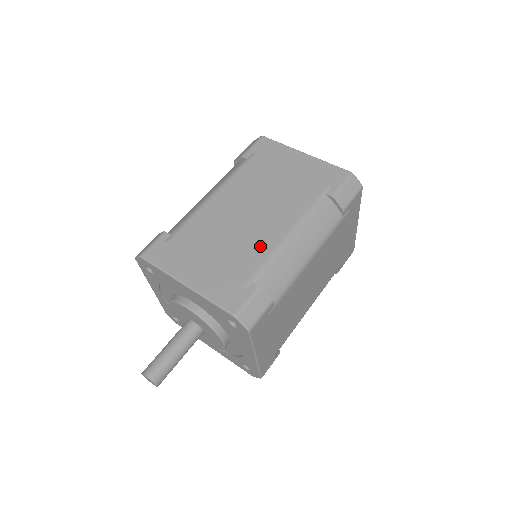
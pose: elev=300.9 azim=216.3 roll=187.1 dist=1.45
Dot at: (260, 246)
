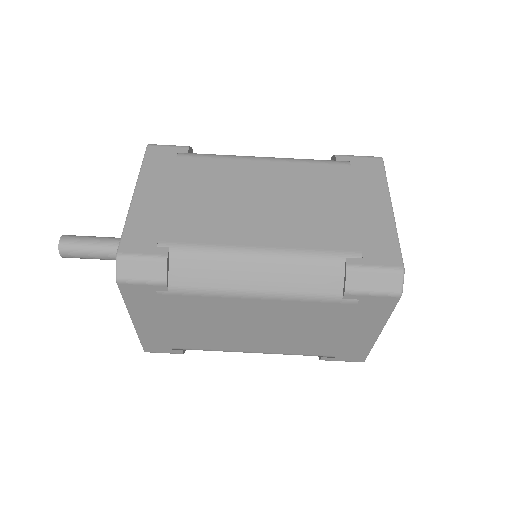
Dot at: (222, 344)
